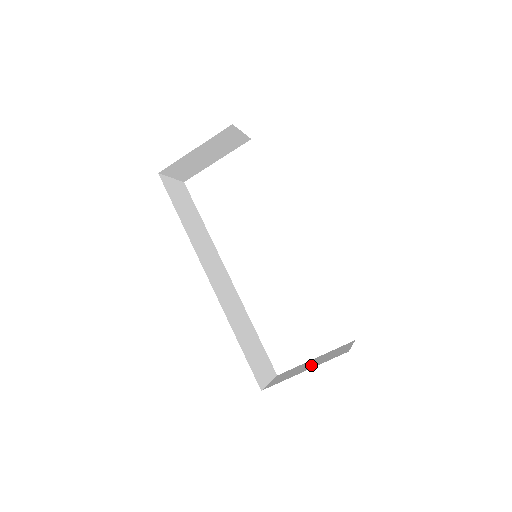
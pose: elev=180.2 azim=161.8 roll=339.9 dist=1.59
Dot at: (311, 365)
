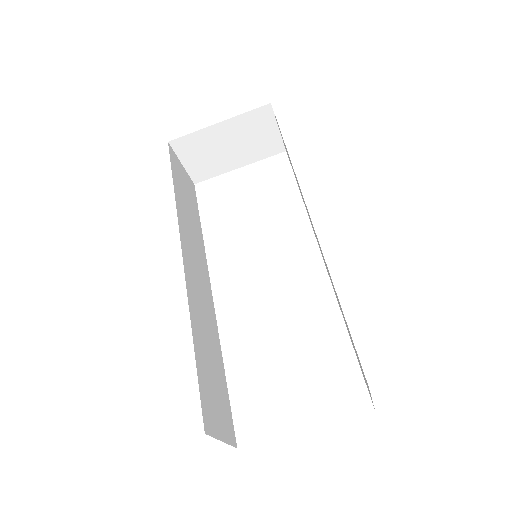
Dot at: occluded
